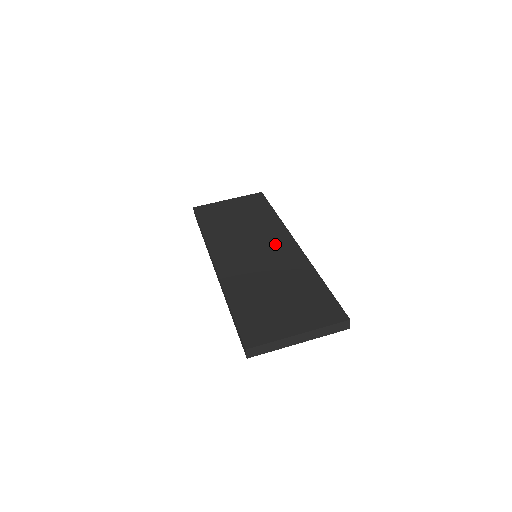
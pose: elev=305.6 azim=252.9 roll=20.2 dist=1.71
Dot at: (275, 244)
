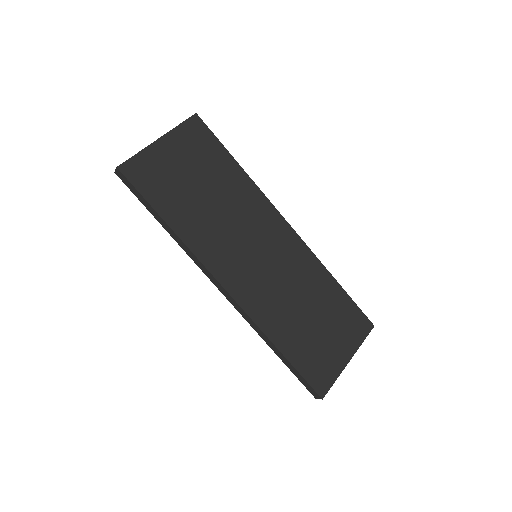
Dot at: (271, 234)
